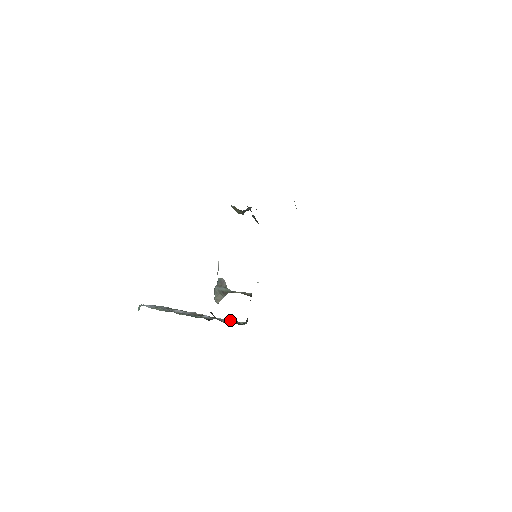
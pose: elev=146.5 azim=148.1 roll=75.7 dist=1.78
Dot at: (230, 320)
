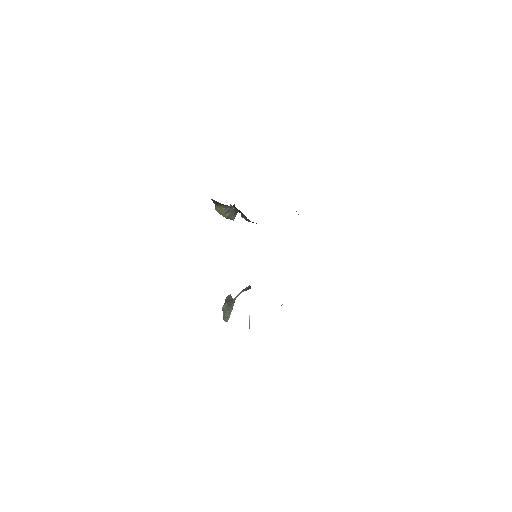
Dot at: occluded
